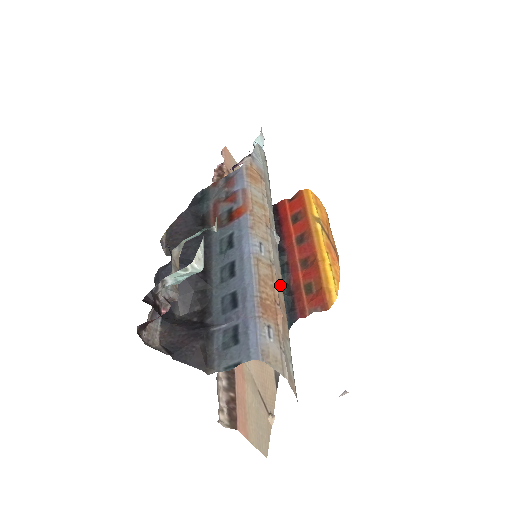
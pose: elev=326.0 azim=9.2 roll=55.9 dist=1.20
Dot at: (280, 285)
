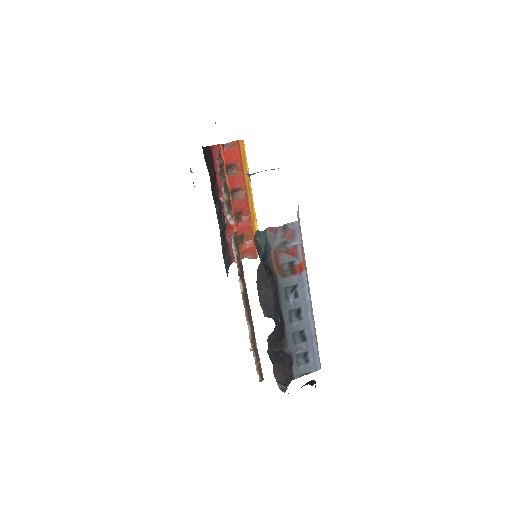
Dot at: occluded
